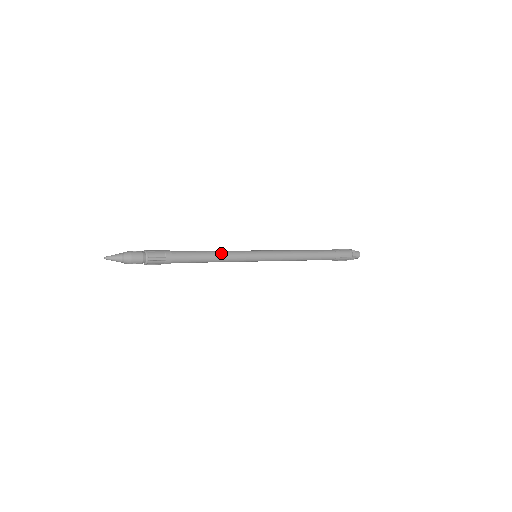
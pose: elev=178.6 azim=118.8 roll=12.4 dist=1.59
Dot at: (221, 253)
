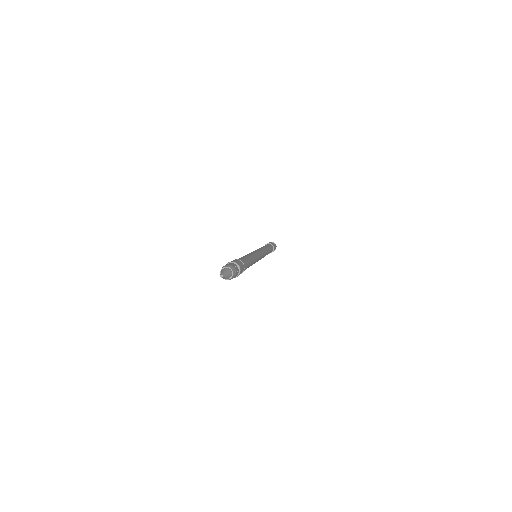
Dot at: (252, 255)
